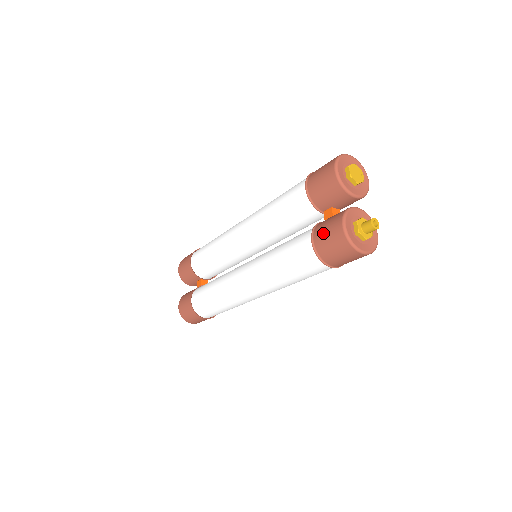
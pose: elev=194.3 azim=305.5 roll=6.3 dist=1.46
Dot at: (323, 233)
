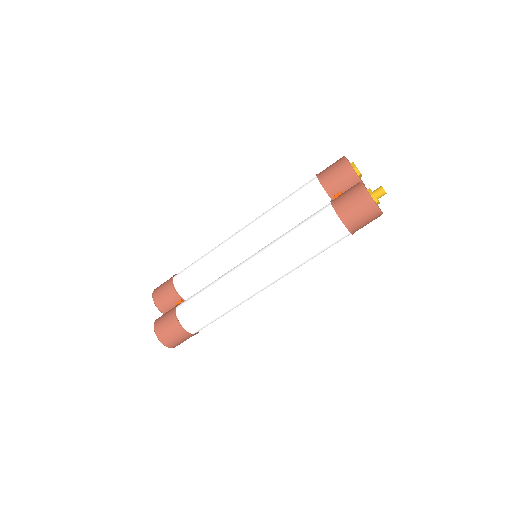
Dot at: (344, 197)
